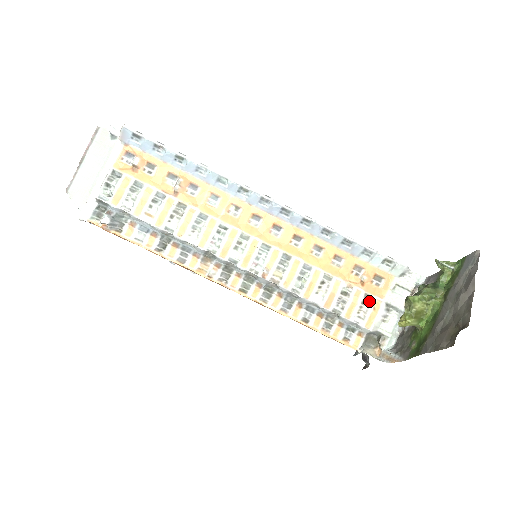
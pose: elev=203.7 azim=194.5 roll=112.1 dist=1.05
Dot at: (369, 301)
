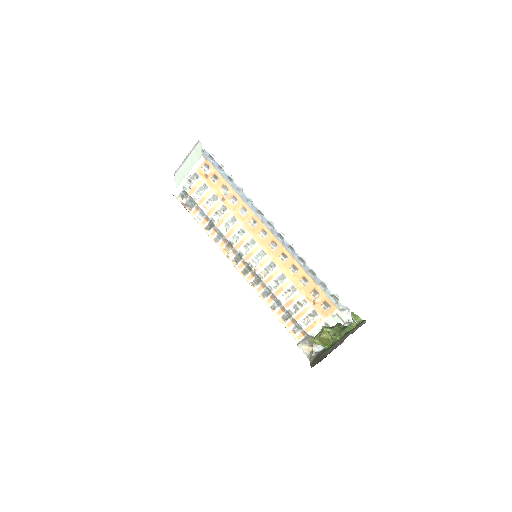
Dot at: (314, 316)
